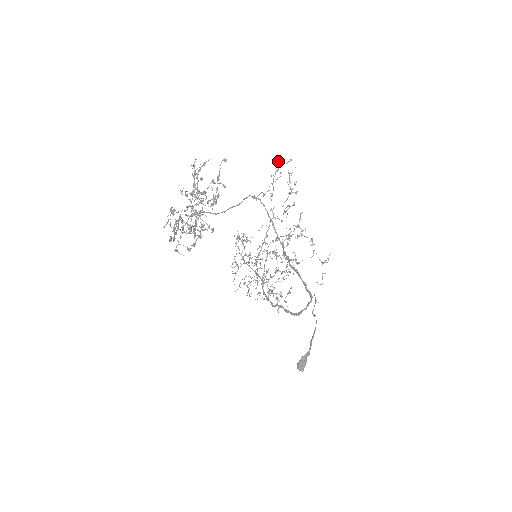
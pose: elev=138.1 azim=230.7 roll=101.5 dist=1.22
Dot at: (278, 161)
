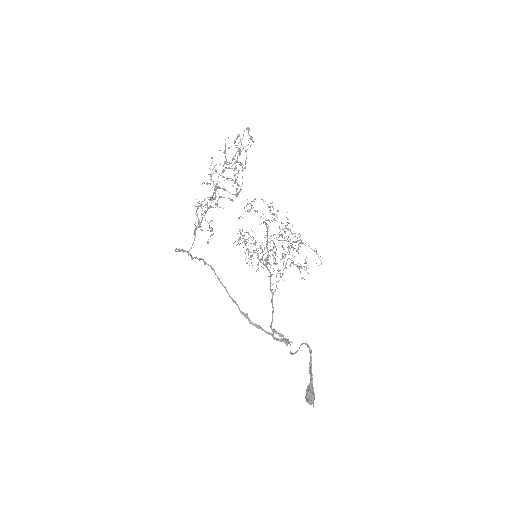
Dot at: occluded
